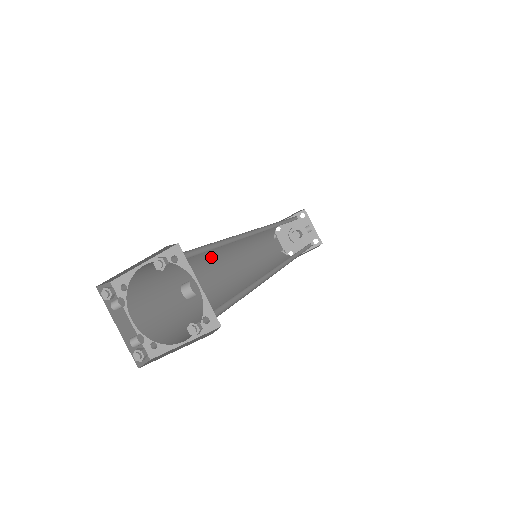
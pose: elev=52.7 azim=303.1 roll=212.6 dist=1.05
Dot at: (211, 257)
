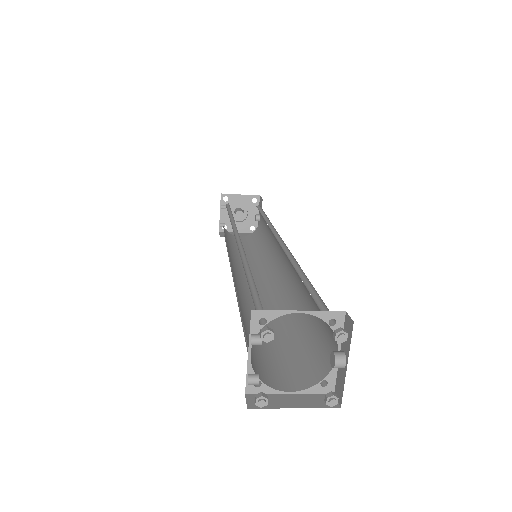
Dot at: (243, 255)
